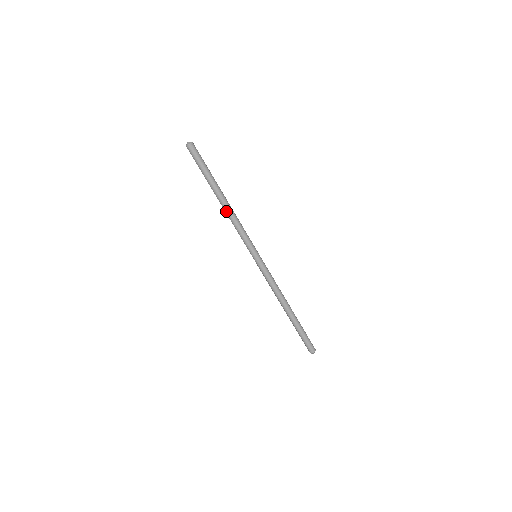
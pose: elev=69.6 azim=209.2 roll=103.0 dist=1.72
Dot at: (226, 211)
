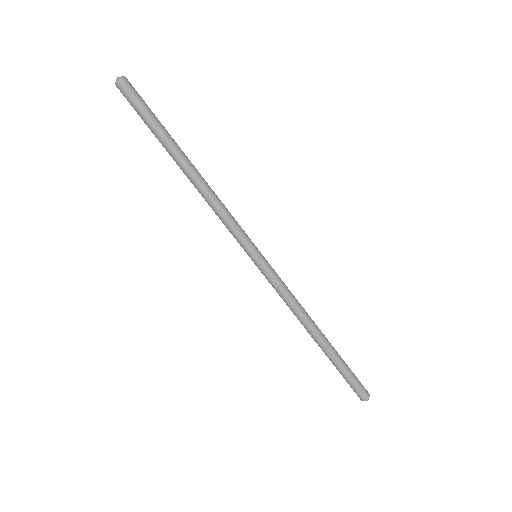
Dot at: (197, 187)
